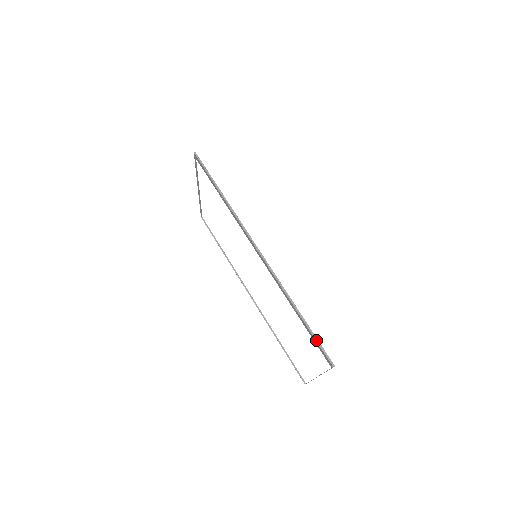
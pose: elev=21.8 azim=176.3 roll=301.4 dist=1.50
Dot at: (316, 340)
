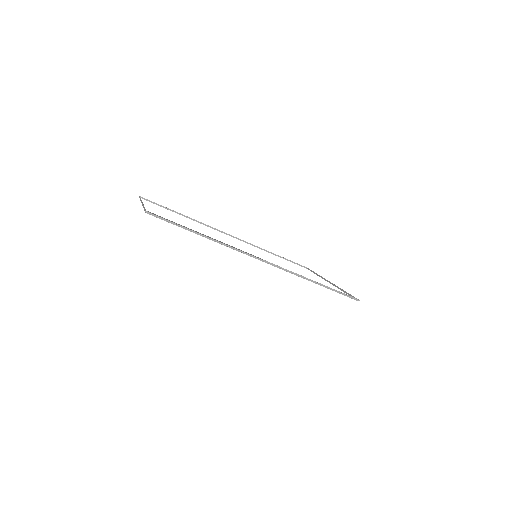
Dot at: (340, 293)
